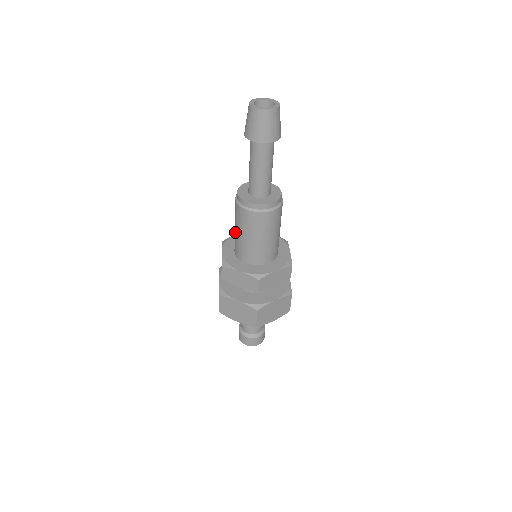
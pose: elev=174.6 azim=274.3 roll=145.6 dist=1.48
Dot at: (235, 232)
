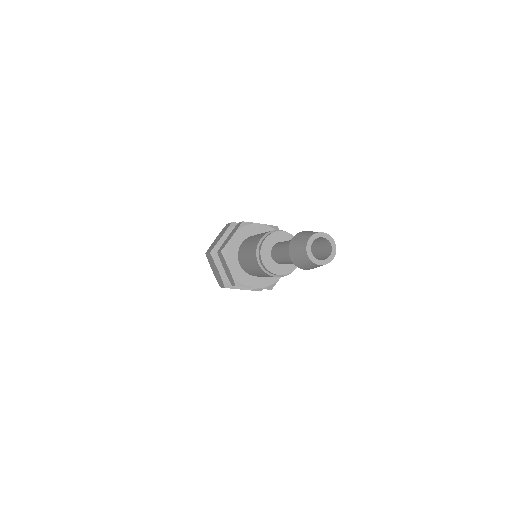
Dot at: (249, 268)
